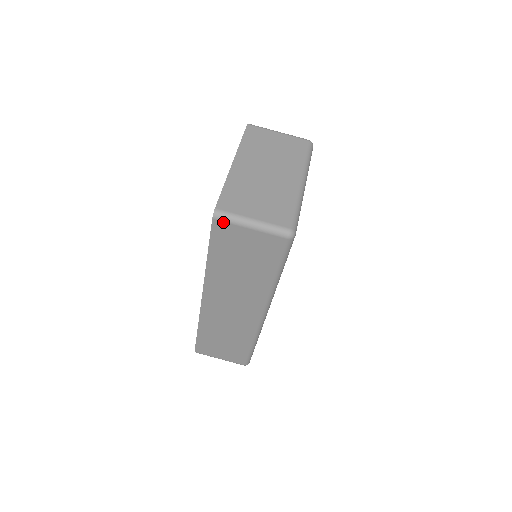
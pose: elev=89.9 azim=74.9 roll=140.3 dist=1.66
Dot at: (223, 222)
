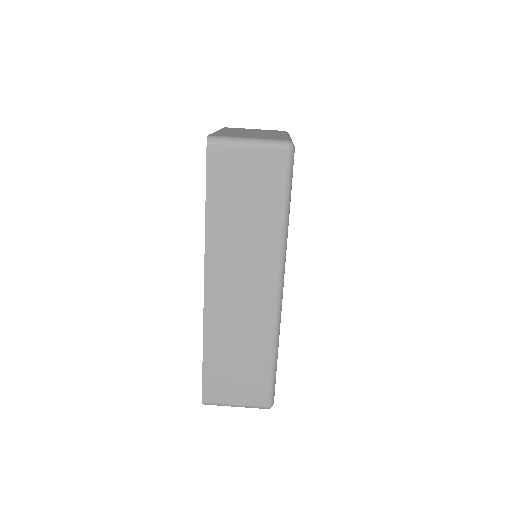
Dot at: (218, 146)
